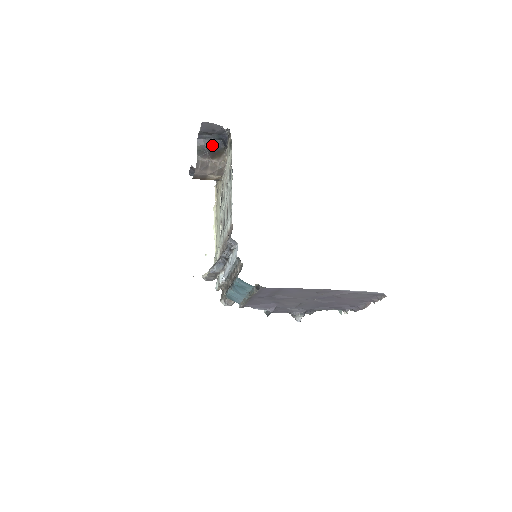
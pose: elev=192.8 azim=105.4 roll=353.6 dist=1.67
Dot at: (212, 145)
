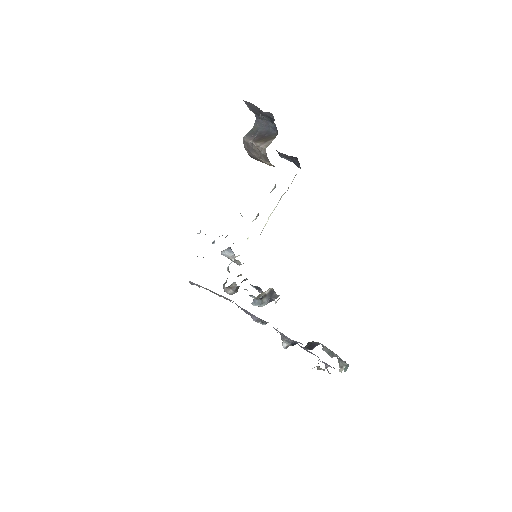
Dot at: (267, 128)
